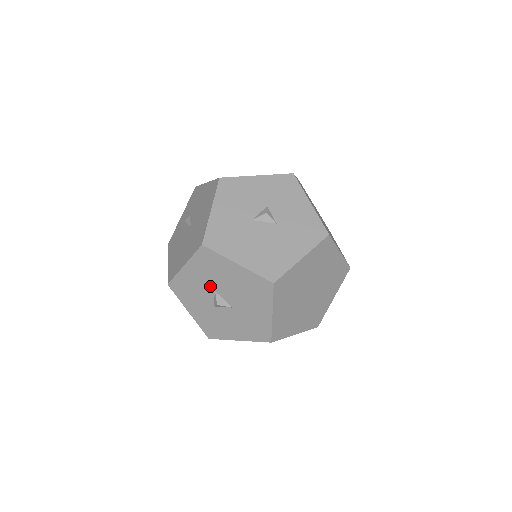
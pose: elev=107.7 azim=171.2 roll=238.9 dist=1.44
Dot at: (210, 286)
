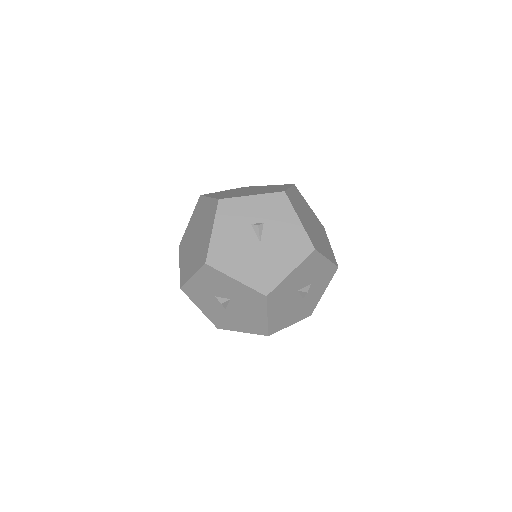
Dot at: (232, 296)
